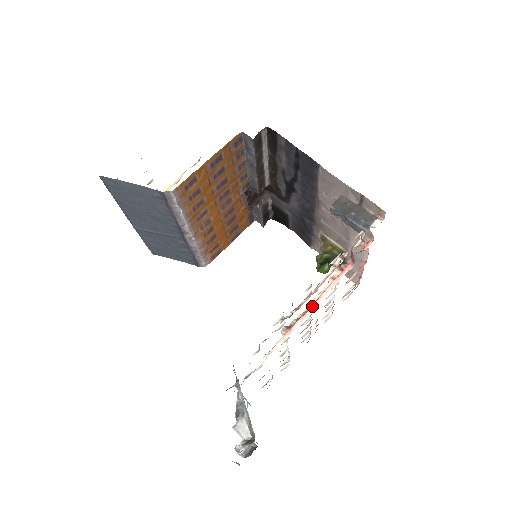
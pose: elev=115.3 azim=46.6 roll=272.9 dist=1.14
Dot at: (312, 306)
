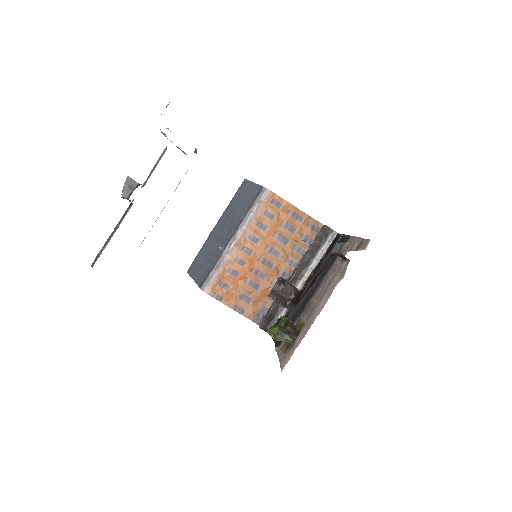
Dot at: occluded
